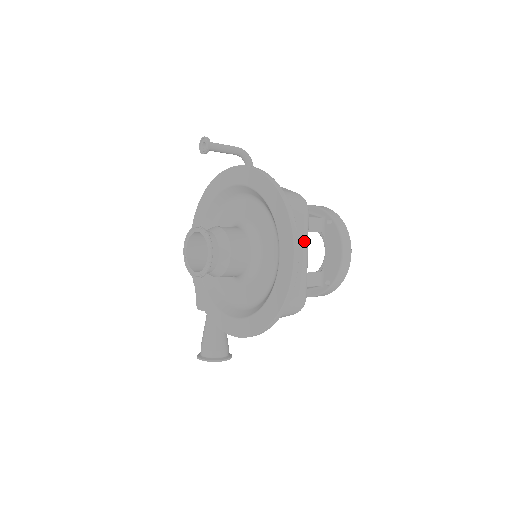
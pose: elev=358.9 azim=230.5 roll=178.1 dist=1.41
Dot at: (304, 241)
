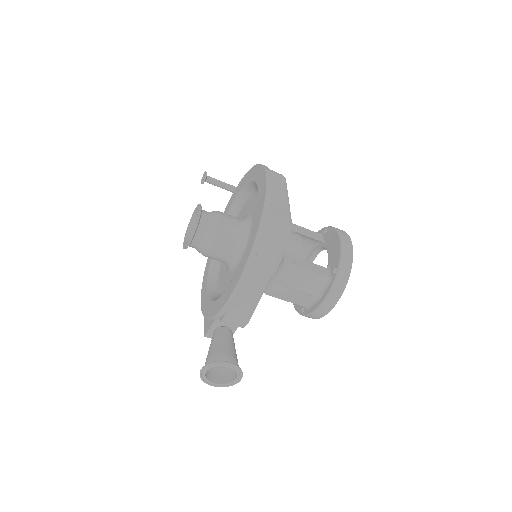
Dot at: (282, 190)
